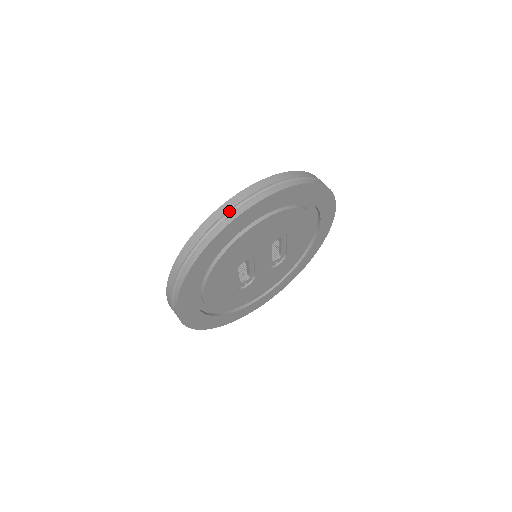
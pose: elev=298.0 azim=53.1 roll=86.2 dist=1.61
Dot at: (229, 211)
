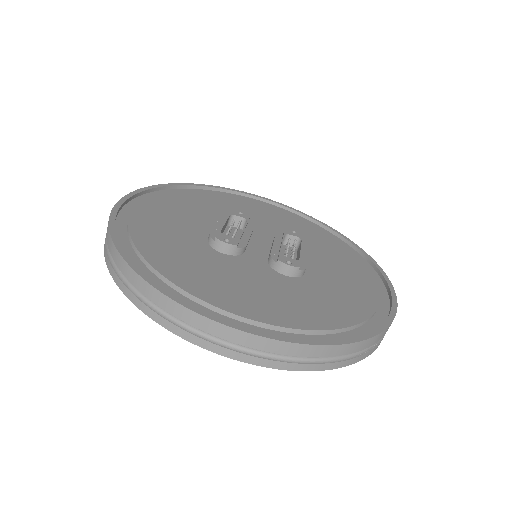
Dot at: (186, 321)
